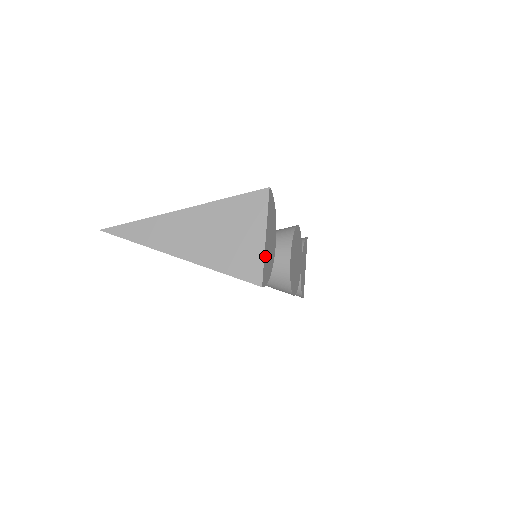
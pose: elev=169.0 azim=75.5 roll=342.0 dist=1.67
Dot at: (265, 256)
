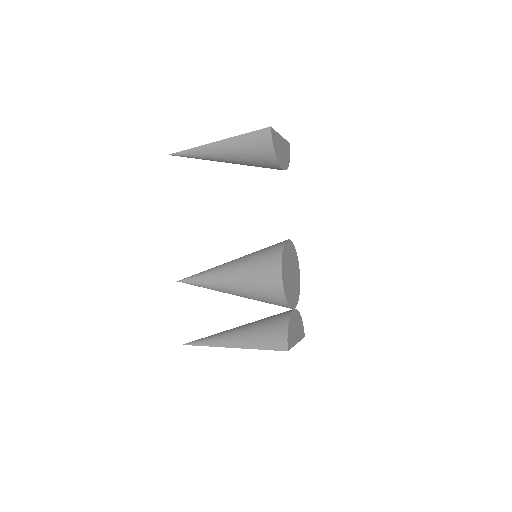
Dot at: (277, 136)
